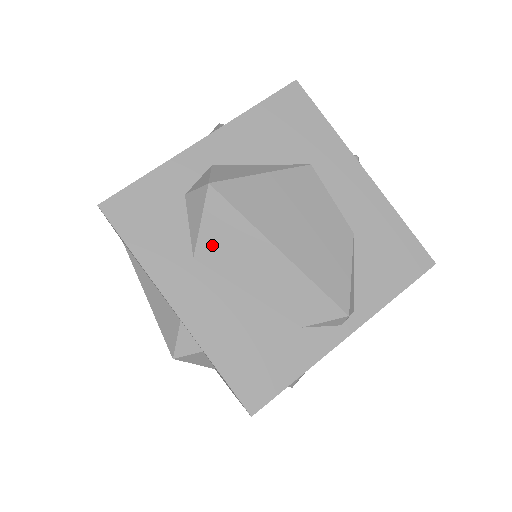
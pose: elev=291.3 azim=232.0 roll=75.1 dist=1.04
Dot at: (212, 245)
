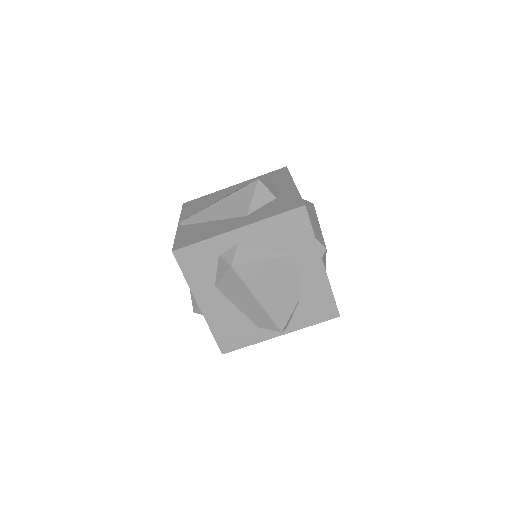
Dot at: (225, 286)
